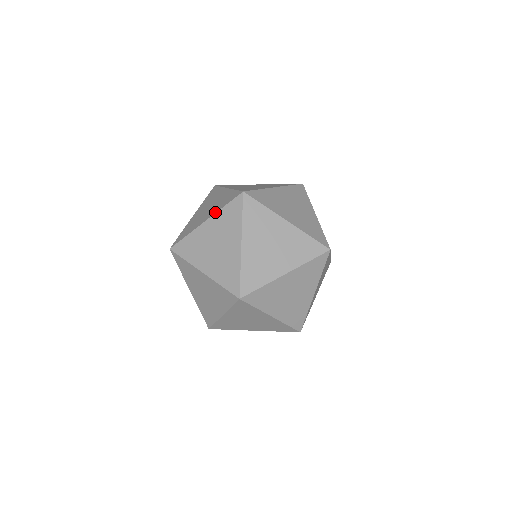
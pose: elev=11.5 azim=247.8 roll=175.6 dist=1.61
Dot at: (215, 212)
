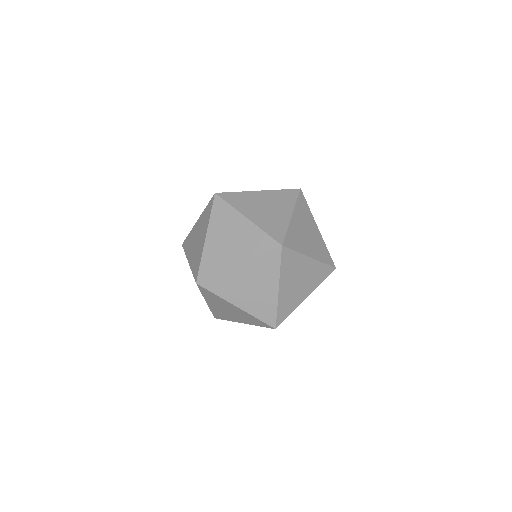
Dot at: (271, 190)
